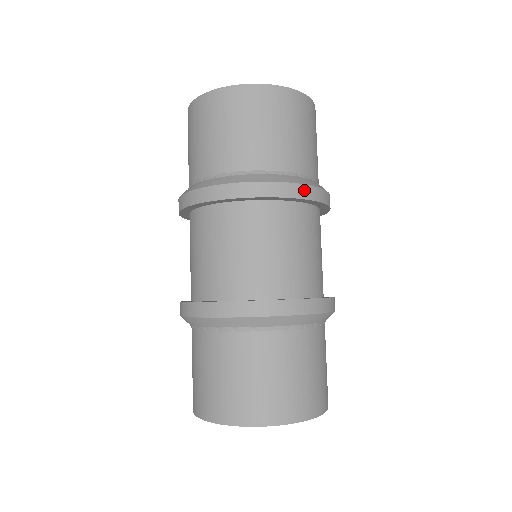
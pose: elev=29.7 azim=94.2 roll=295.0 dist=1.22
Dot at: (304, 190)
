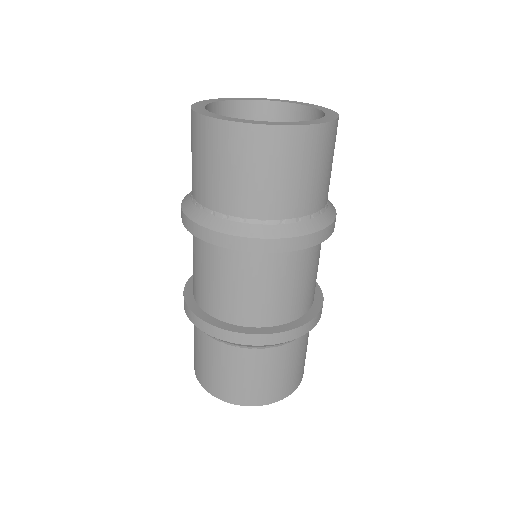
Dot at: (316, 237)
